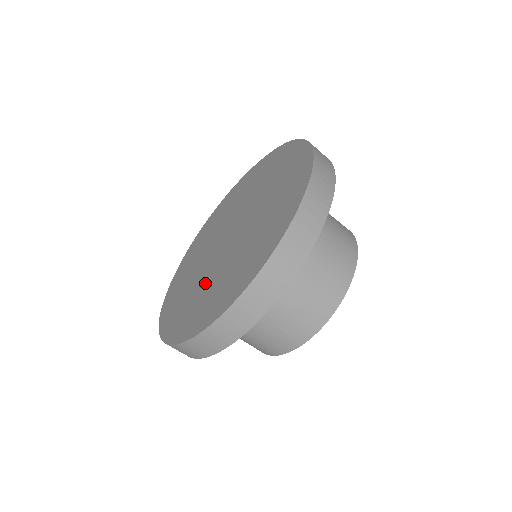
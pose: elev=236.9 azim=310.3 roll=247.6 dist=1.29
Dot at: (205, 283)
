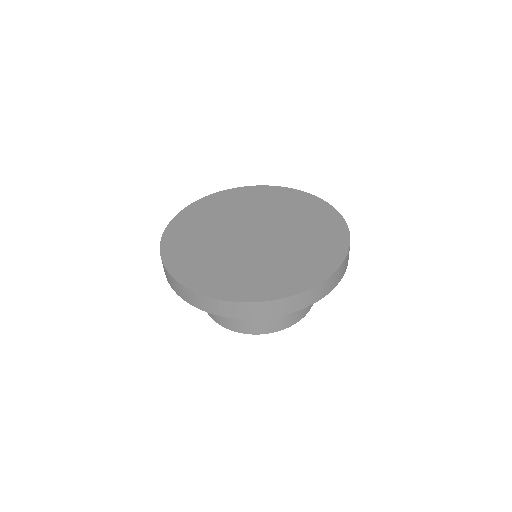
Dot at: (211, 238)
